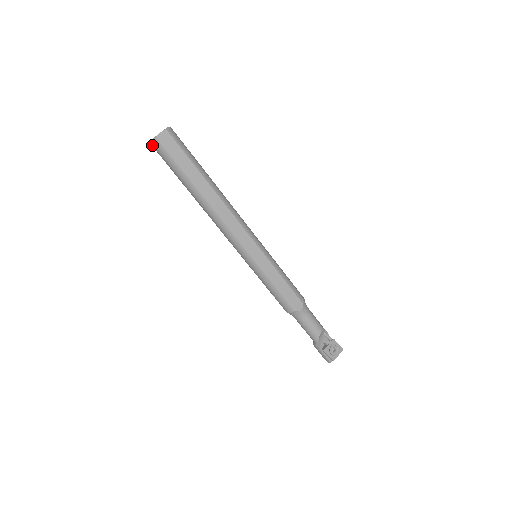
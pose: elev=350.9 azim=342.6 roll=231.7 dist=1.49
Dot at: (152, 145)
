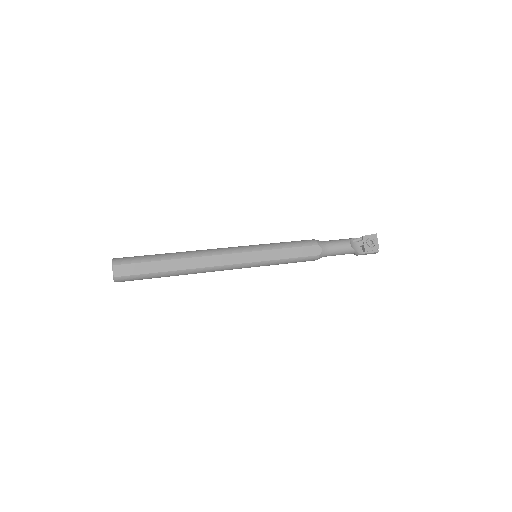
Dot at: occluded
